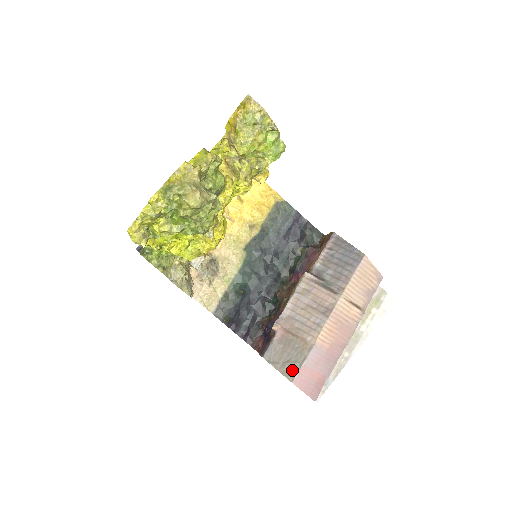
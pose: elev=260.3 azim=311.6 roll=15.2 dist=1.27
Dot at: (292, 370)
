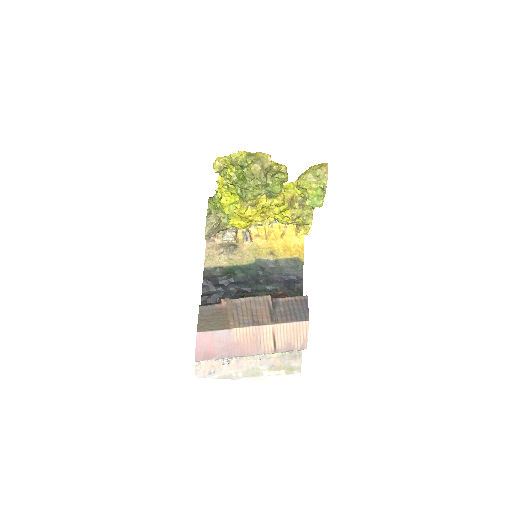
Dot at: (205, 327)
